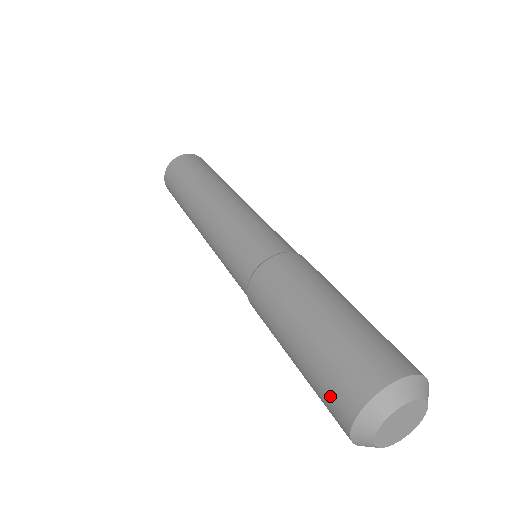
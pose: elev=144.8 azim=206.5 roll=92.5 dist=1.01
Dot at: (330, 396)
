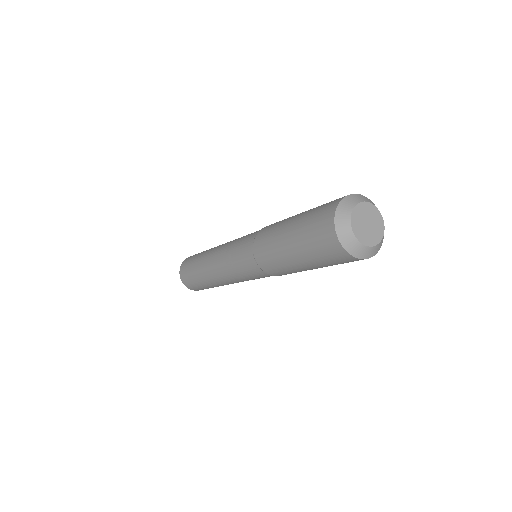
Dot at: (323, 247)
